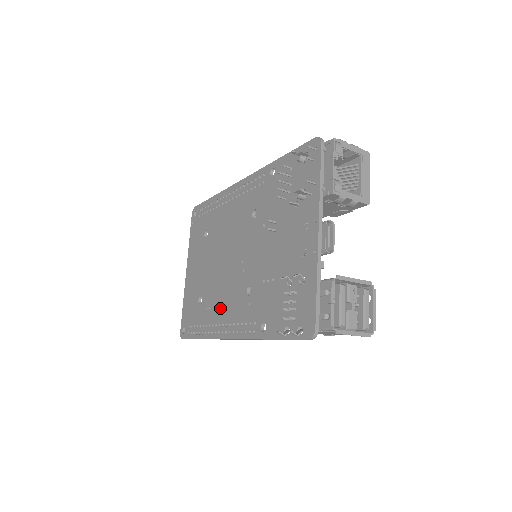
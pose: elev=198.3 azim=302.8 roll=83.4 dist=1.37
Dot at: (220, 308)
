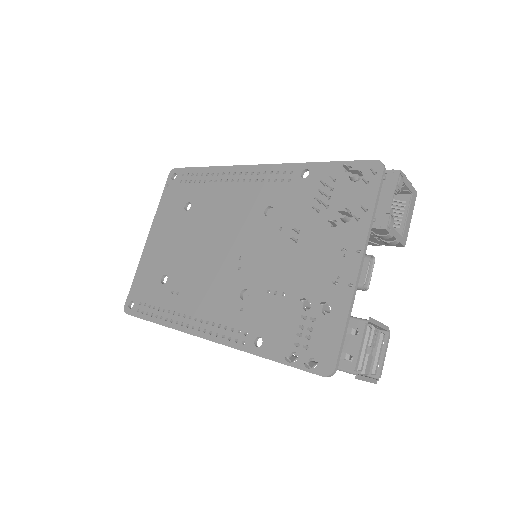
Dot at: (195, 299)
